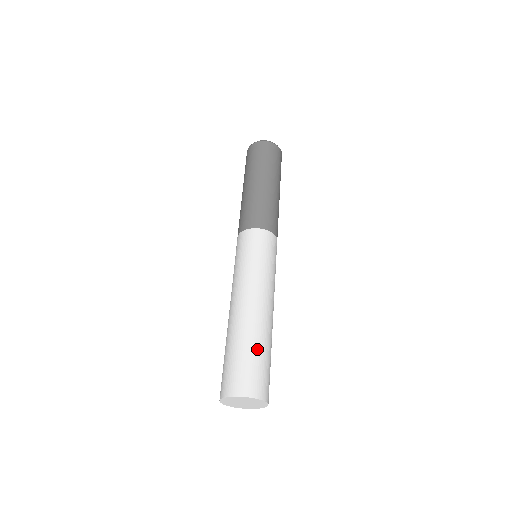
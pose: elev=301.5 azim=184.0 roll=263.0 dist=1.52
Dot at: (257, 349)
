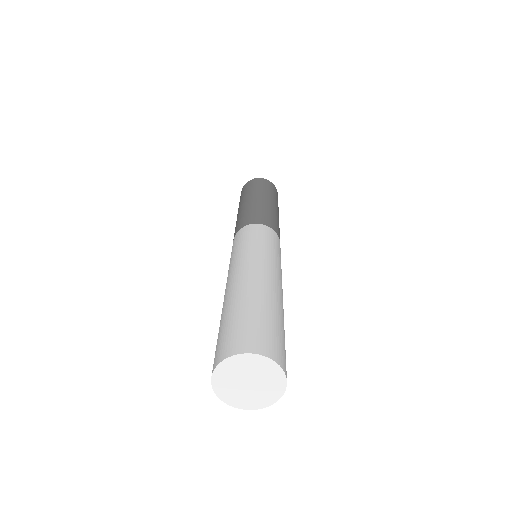
Dot at: (268, 312)
